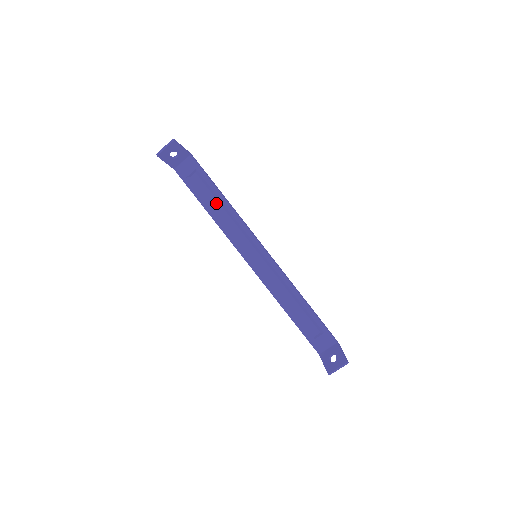
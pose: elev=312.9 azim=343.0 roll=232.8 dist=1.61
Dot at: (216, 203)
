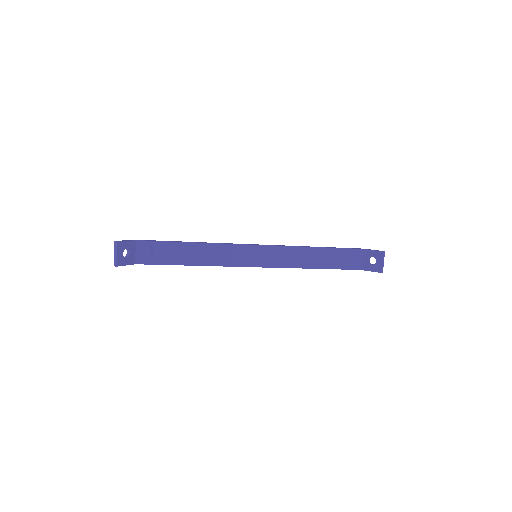
Dot at: (191, 253)
